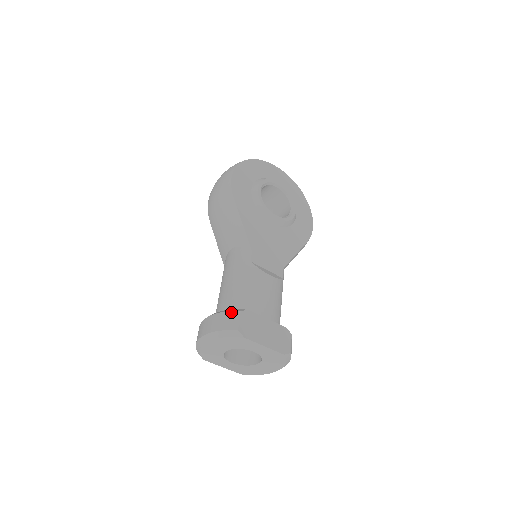
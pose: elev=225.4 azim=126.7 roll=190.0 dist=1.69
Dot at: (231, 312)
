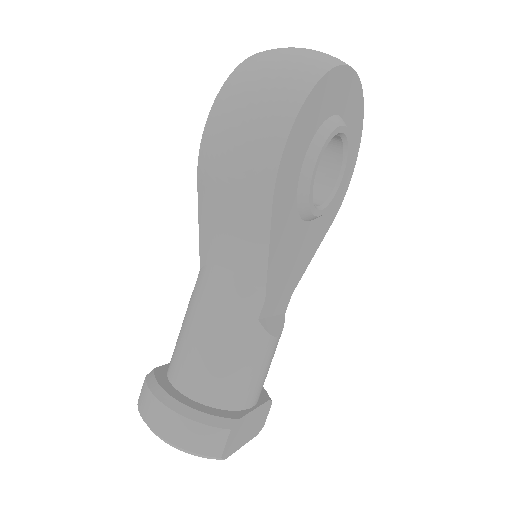
Dot at: (216, 430)
